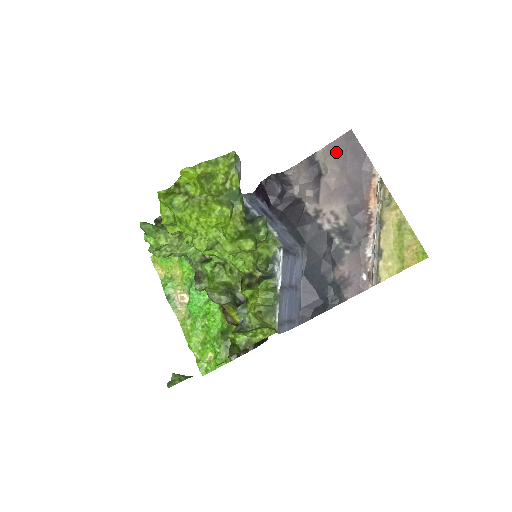
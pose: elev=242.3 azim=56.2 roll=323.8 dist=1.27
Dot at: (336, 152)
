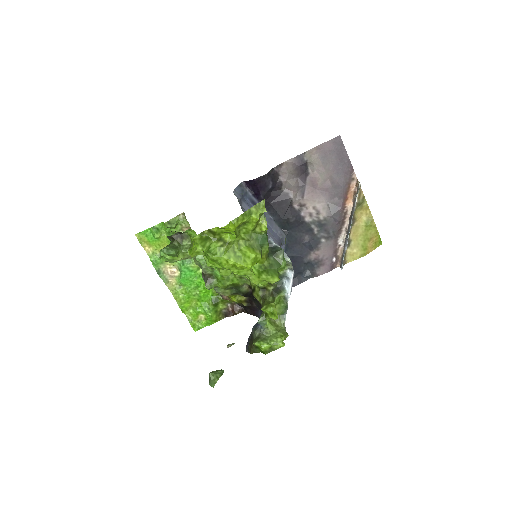
Dot at: (324, 154)
